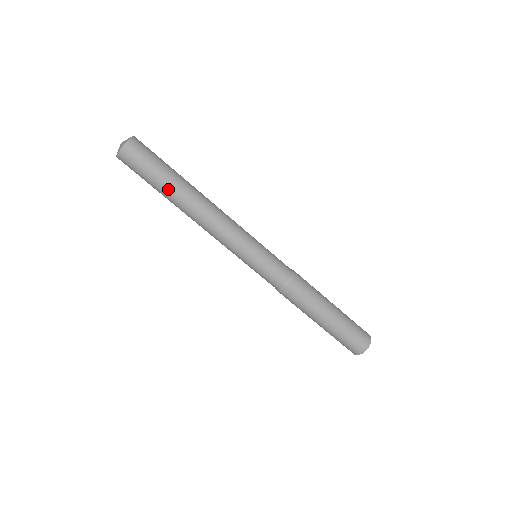
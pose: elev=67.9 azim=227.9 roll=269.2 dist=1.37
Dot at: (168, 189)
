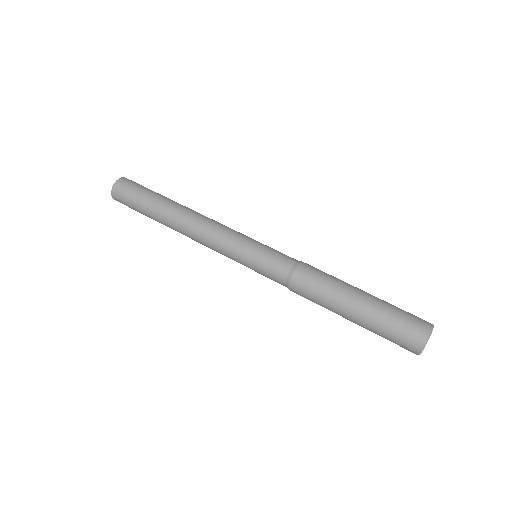
Dot at: (156, 205)
